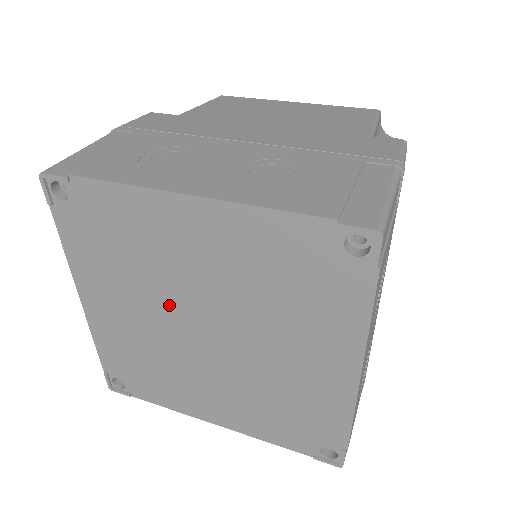
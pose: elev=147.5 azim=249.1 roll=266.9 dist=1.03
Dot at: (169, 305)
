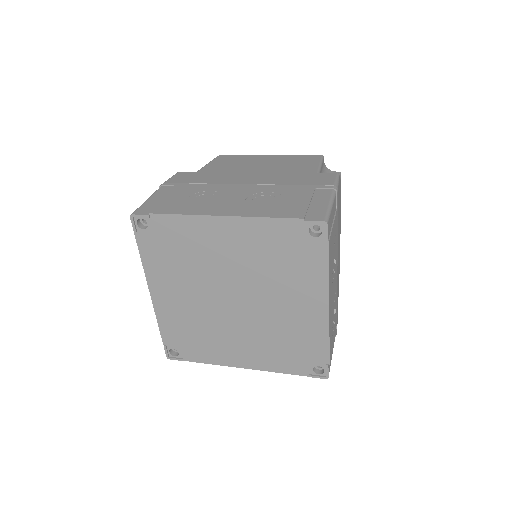
Dot at: (211, 286)
